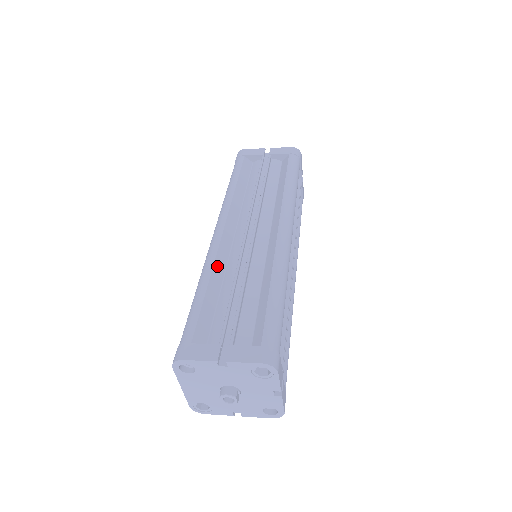
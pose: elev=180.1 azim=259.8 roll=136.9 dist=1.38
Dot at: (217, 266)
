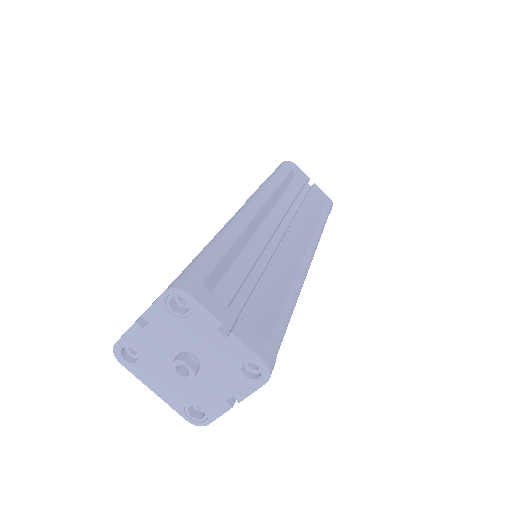
Dot at: occluded
